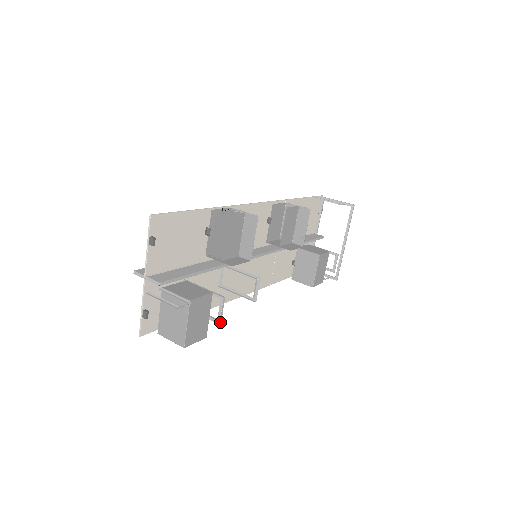
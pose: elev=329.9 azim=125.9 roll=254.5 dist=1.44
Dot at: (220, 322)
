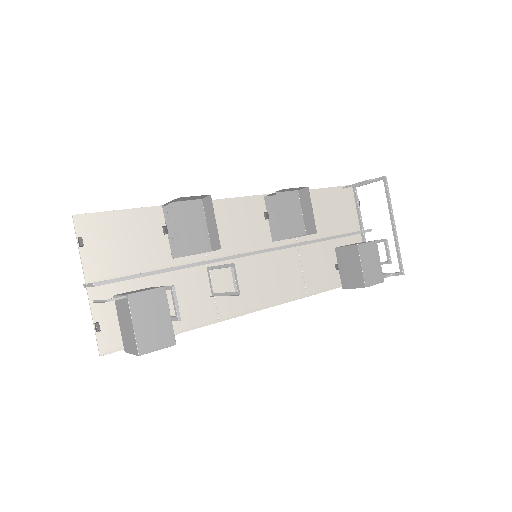
Dot at: (178, 318)
